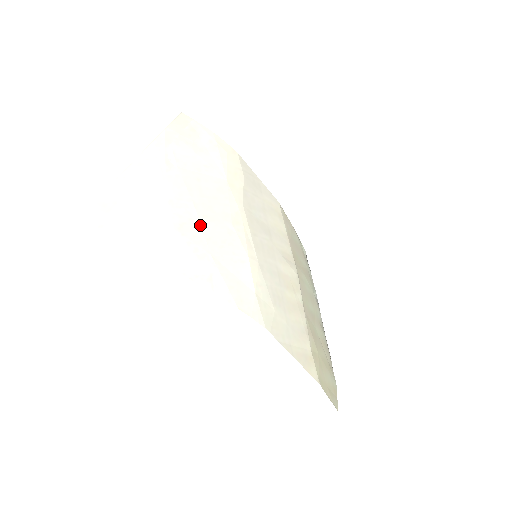
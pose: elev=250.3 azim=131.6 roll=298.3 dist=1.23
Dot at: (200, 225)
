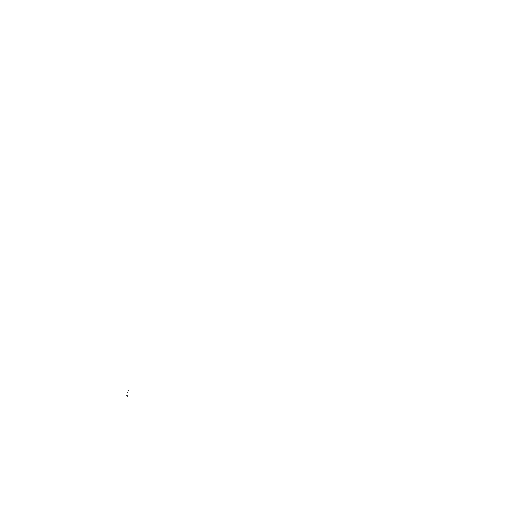
Dot at: occluded
